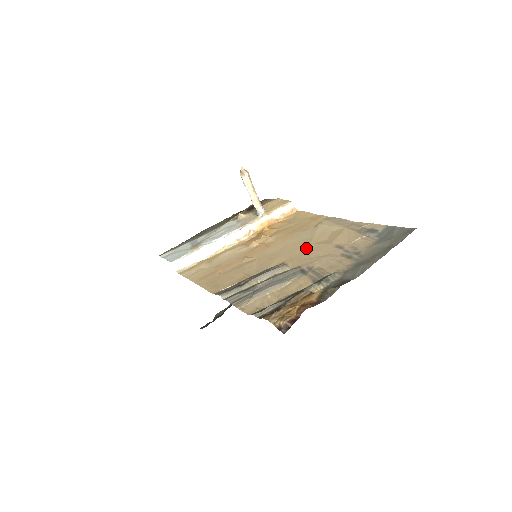
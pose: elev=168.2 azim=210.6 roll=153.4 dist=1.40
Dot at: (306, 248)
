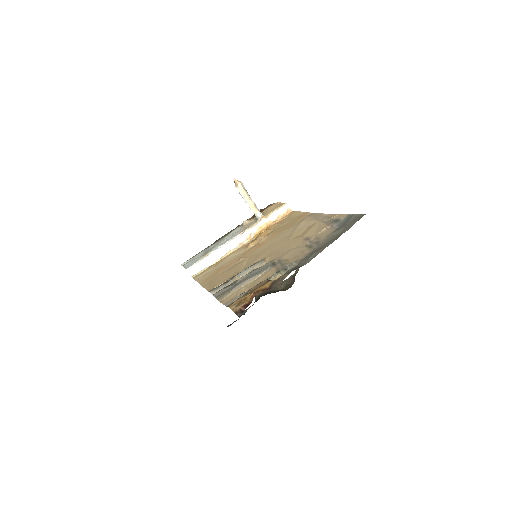
Dot at: (284, 243)
